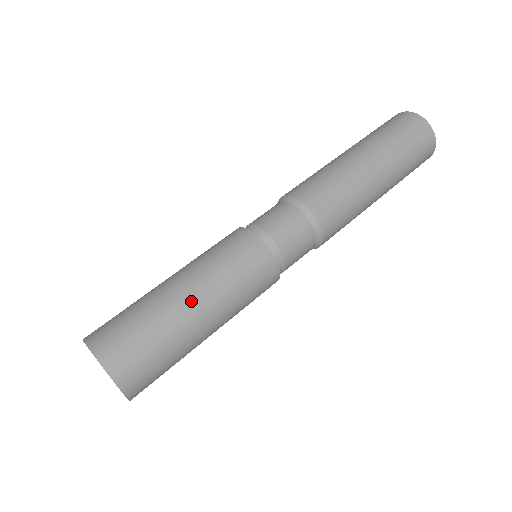
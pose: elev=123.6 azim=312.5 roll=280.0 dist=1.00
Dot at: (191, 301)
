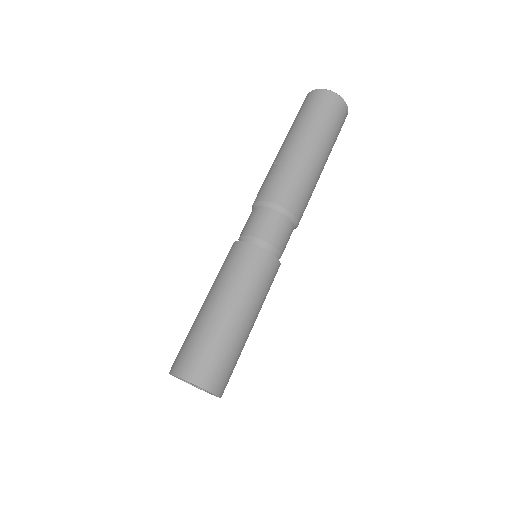
Dot at: (252, 326)
